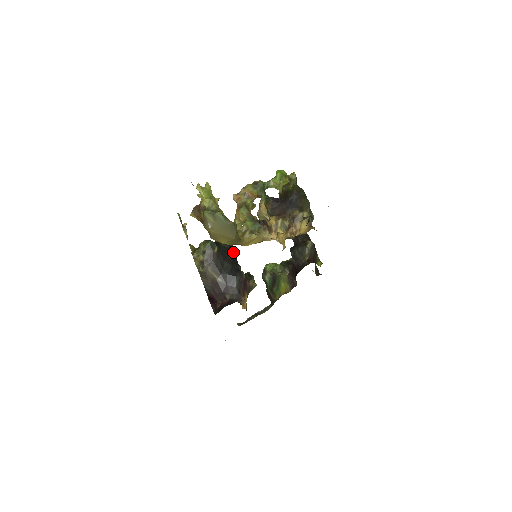
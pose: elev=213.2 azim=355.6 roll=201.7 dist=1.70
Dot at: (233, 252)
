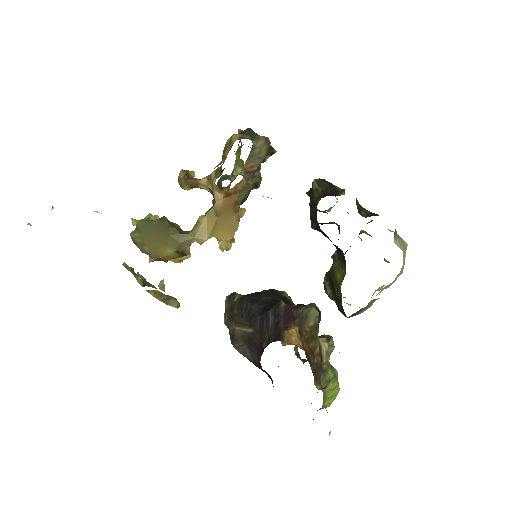
Dot at: (282, 296)
